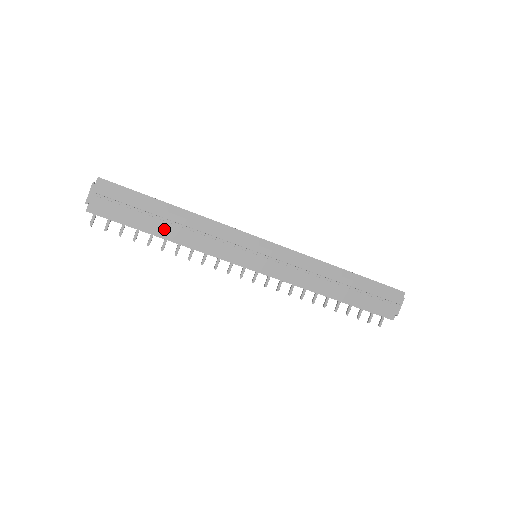
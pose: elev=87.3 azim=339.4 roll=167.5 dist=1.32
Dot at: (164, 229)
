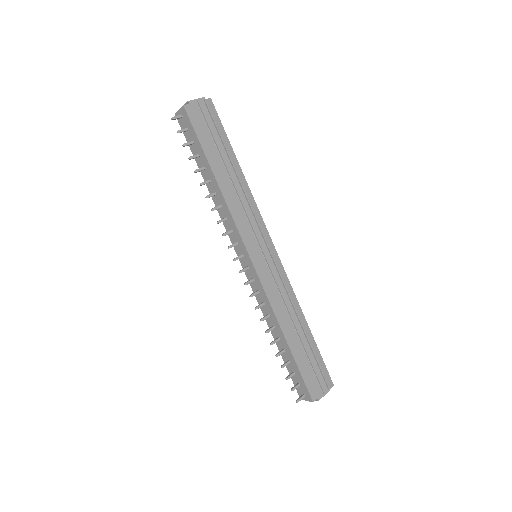
Dot at: (220, 170)
